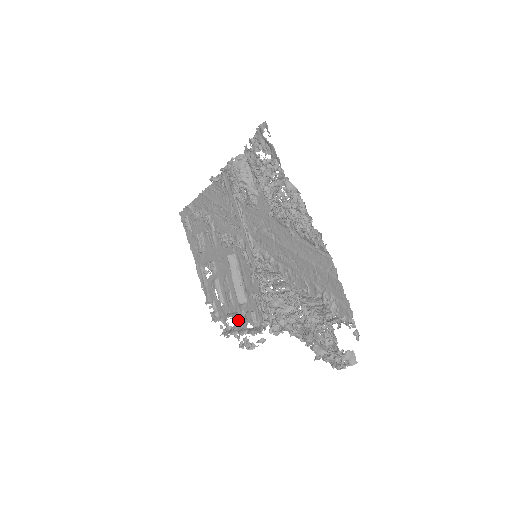
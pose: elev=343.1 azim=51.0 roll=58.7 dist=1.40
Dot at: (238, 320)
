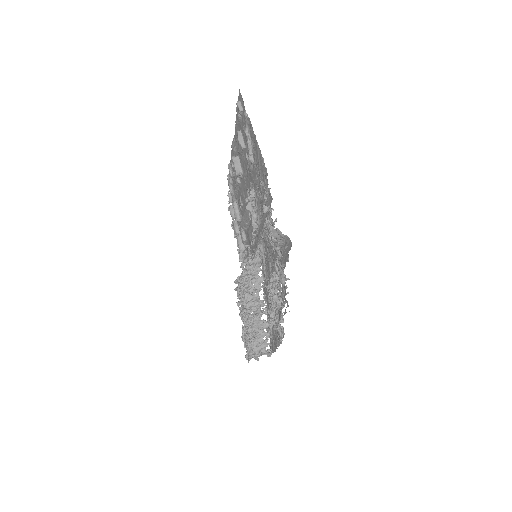
Dot at: occluded
